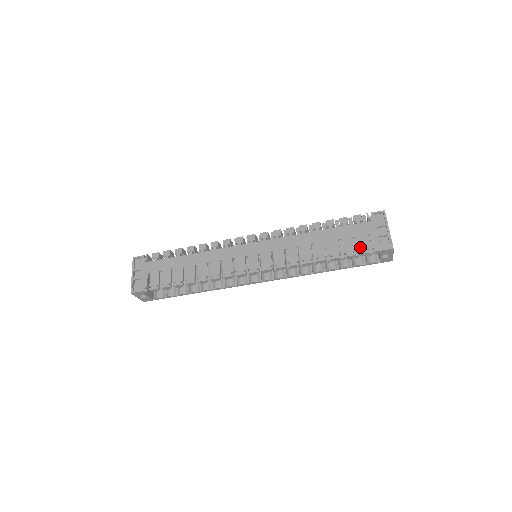
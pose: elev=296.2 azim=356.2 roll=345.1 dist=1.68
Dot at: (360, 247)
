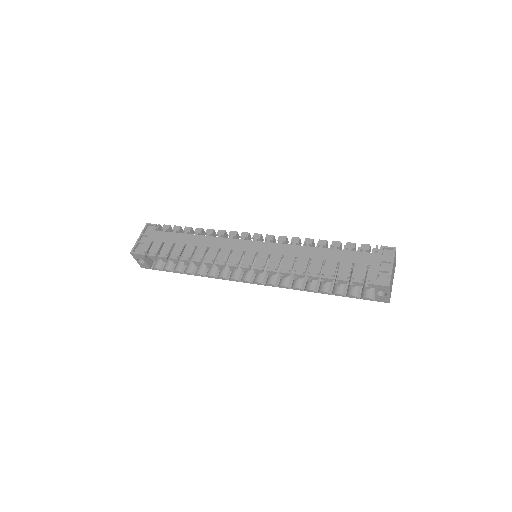
Dot at: (356, 275)
